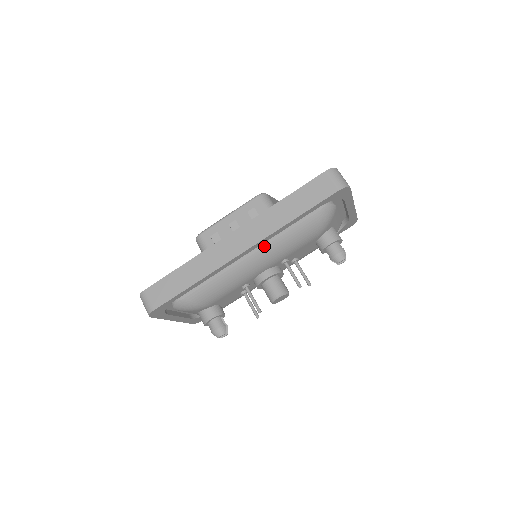
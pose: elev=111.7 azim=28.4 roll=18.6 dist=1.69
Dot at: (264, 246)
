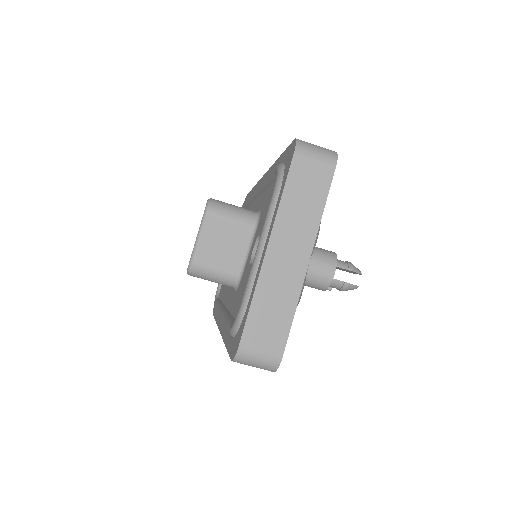
Dot at: occluded
